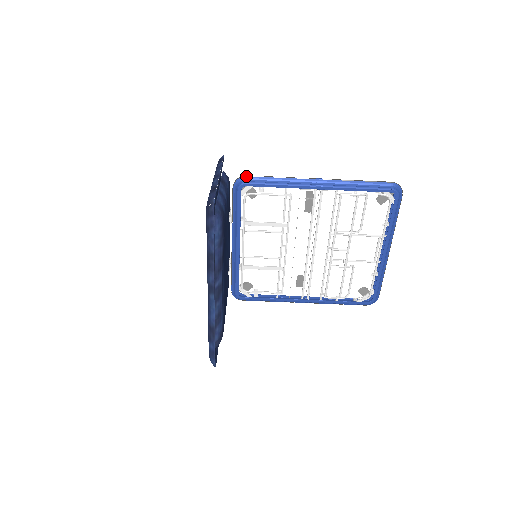
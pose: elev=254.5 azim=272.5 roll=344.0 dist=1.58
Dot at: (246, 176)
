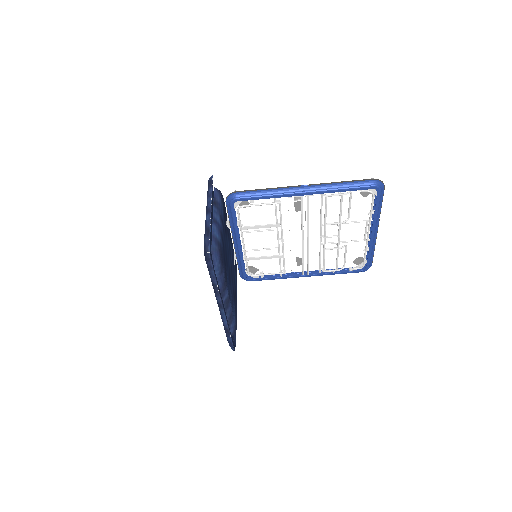
Dot at: (236, 192)
